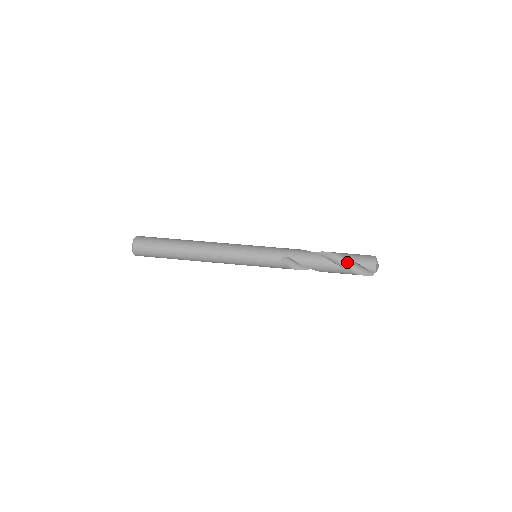
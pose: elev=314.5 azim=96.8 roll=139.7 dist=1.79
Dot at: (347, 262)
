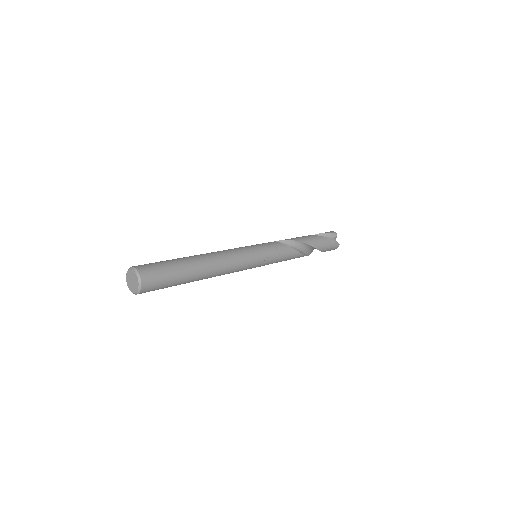
Dot at: occluded
